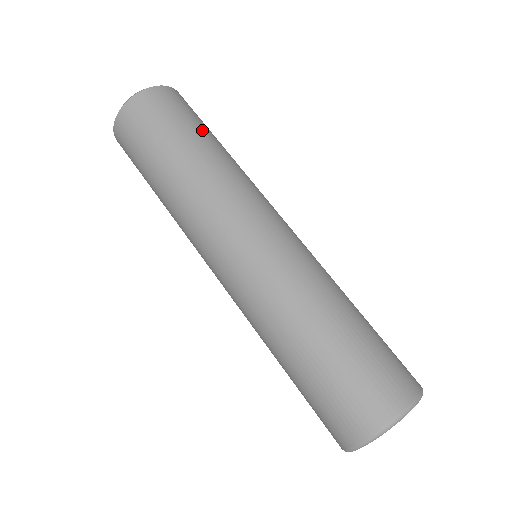
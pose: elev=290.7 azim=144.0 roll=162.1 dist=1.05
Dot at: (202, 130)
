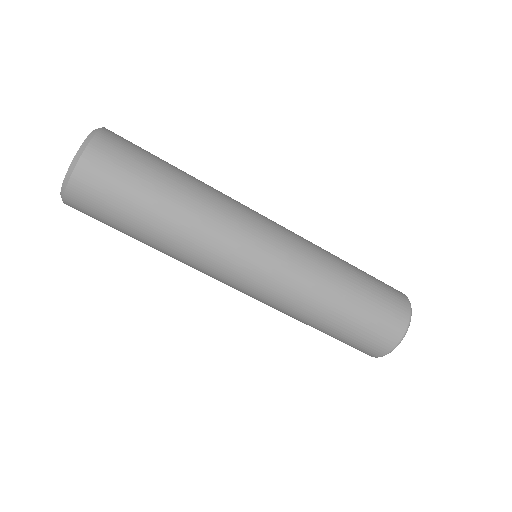
Dot at: (144, 204)
